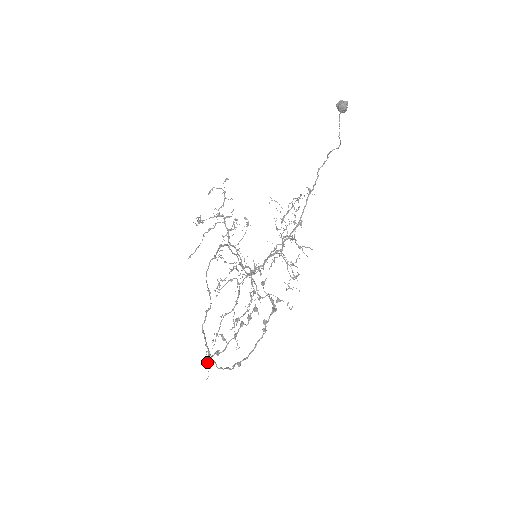
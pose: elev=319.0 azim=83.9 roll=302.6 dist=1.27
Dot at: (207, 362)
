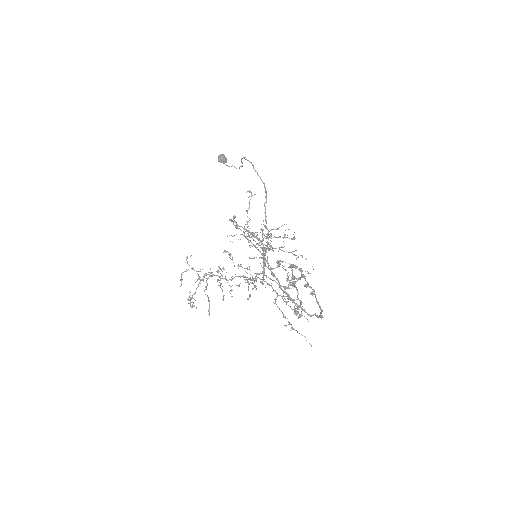
Dot at: (298, 318)
